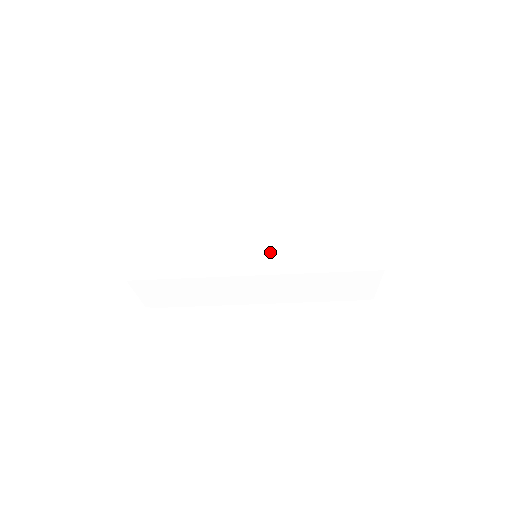
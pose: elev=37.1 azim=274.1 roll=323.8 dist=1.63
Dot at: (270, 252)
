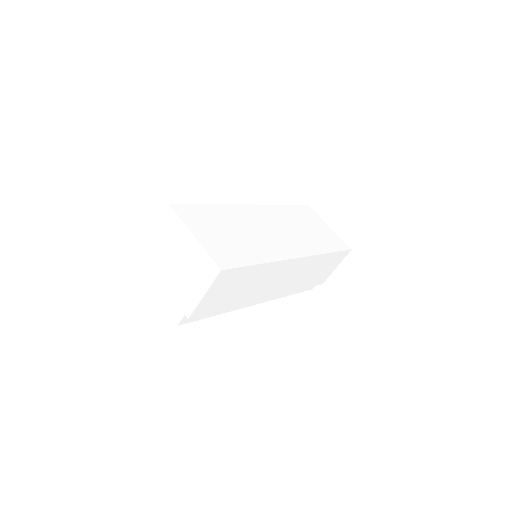
Dot at: (294, 241)
